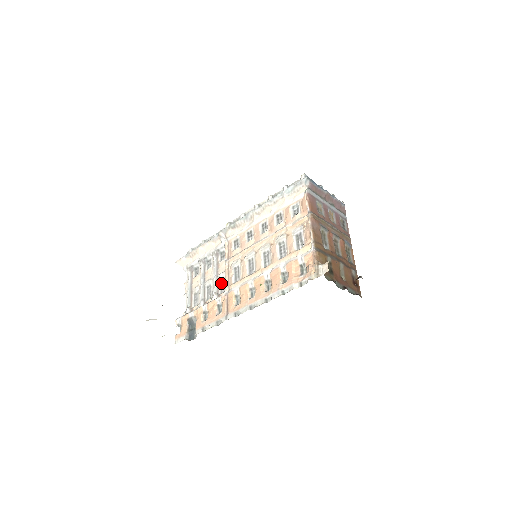
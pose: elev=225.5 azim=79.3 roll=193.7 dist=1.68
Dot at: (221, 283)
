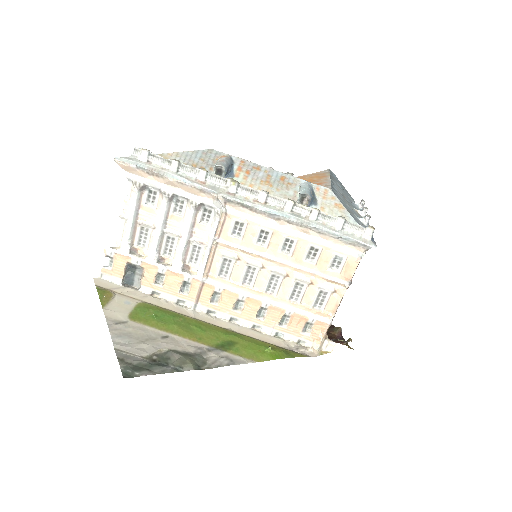
Dot at: (193, 251)
